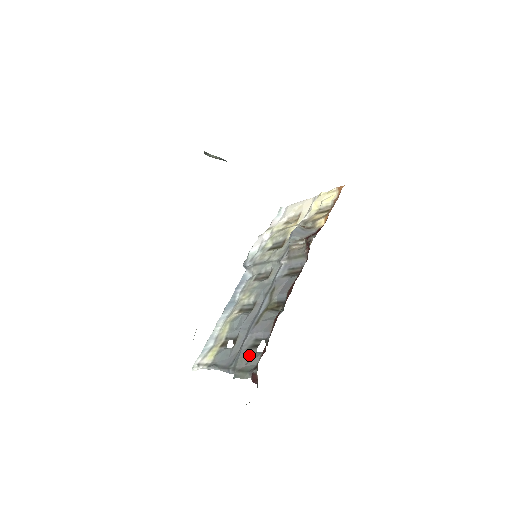
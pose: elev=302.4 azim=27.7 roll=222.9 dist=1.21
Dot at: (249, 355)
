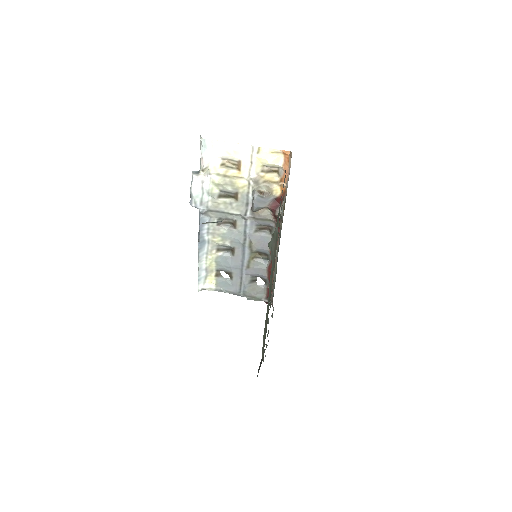
Dot at: (254, 288)
